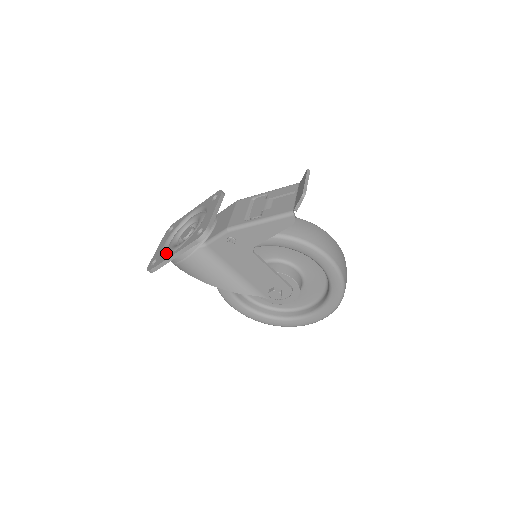
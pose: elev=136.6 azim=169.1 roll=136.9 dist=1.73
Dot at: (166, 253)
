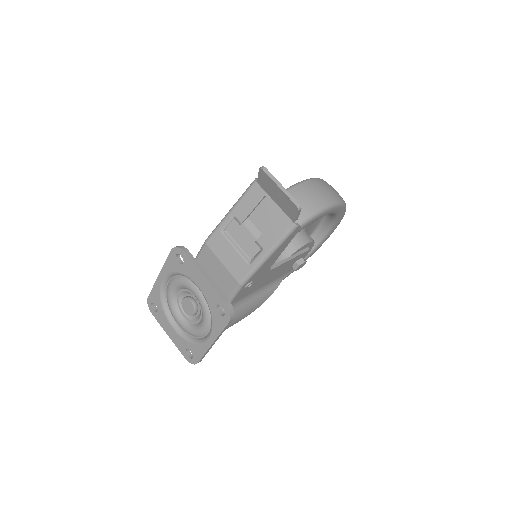
Dot at: (191, 338)
